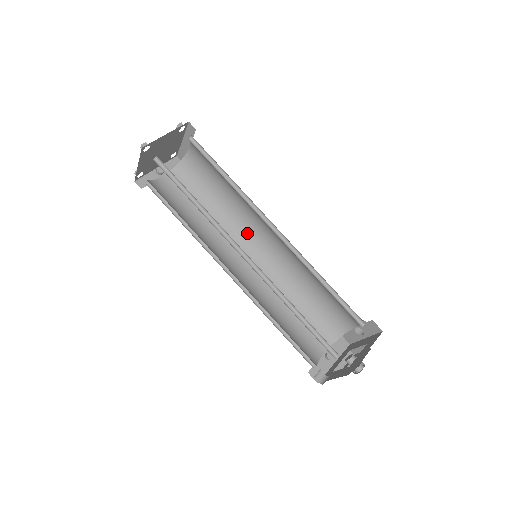
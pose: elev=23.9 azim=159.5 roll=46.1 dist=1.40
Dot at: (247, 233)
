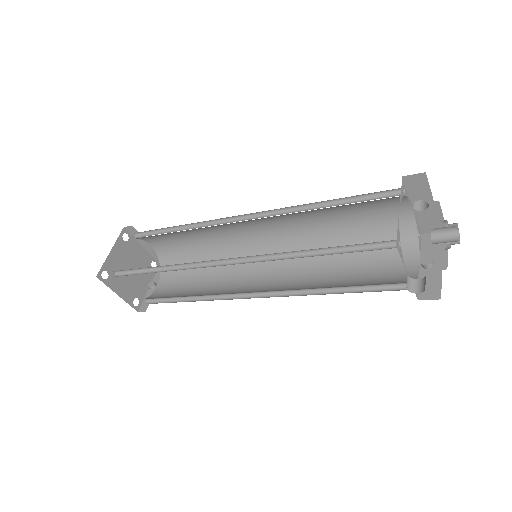
Dot at: (247, 252)
